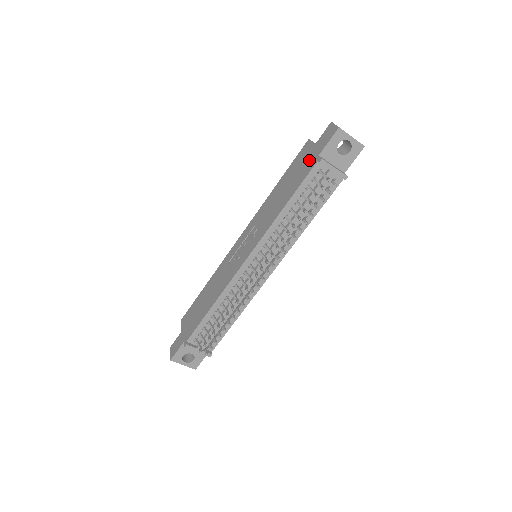
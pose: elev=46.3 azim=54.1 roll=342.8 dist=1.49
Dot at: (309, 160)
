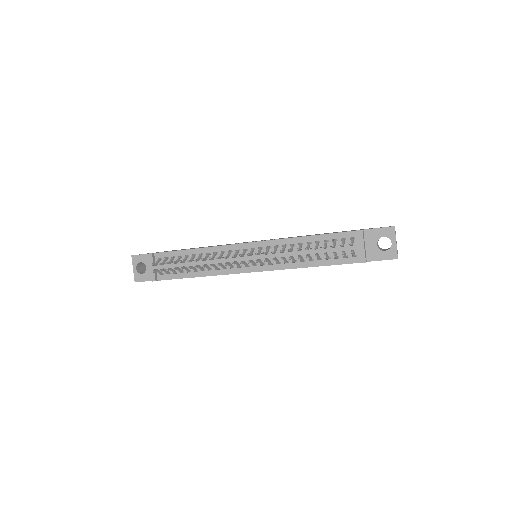
Dot at: occluded
